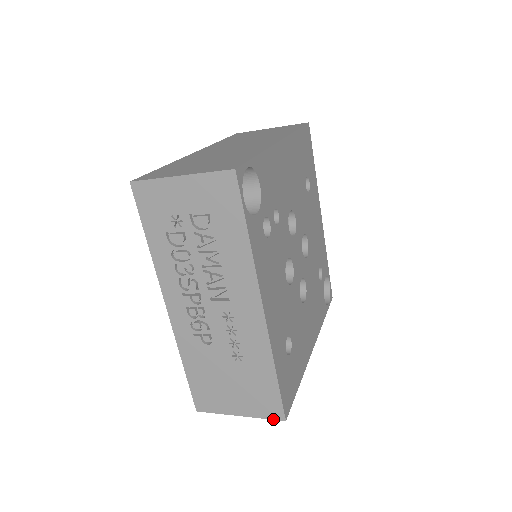
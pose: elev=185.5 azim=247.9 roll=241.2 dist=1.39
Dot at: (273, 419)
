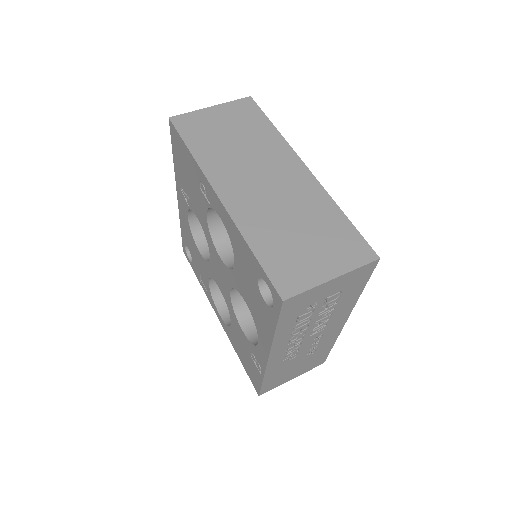
Dot at: occluded
